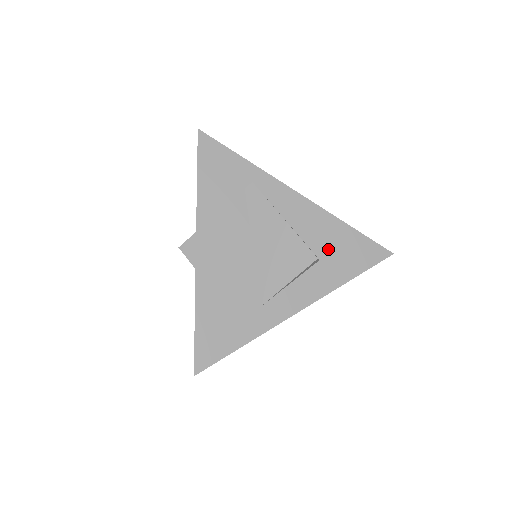
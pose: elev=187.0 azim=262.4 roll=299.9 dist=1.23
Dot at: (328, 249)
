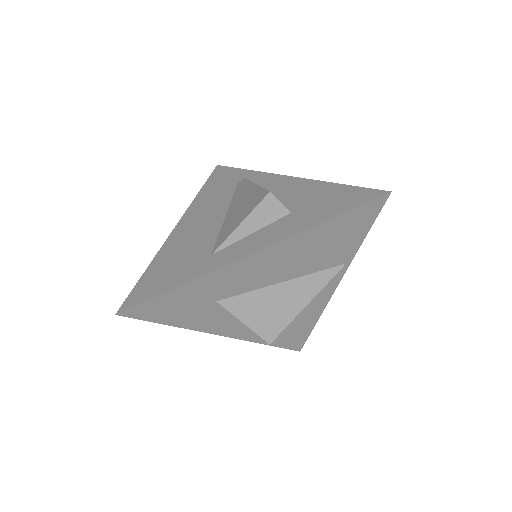
Dot at: (304, 203)
